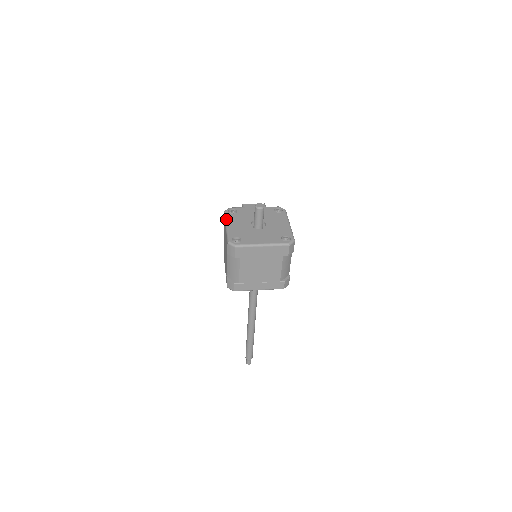
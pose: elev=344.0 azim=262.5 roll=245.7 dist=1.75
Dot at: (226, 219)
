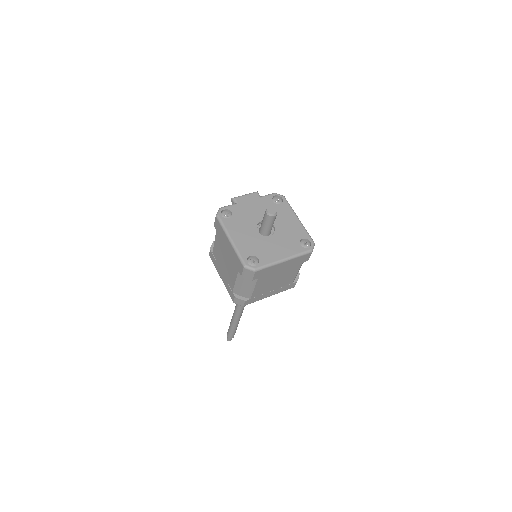
Dot at: (225, 229)
